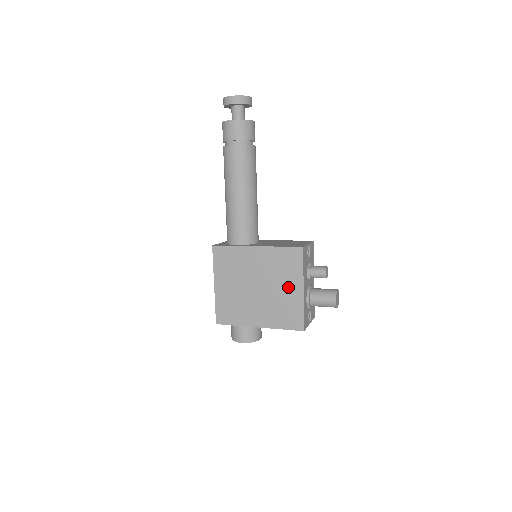
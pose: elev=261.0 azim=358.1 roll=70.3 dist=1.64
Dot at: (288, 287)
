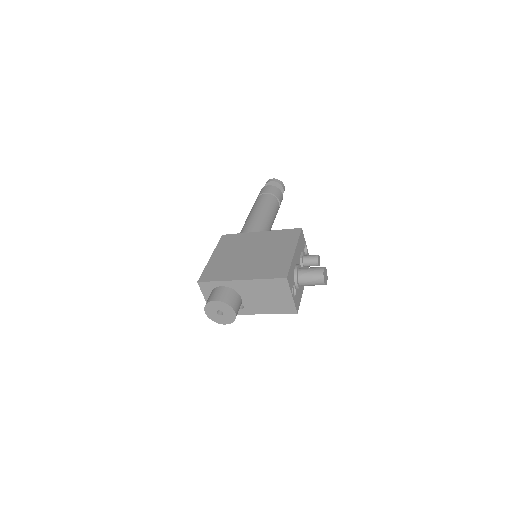
Dot at: (281, 251)
